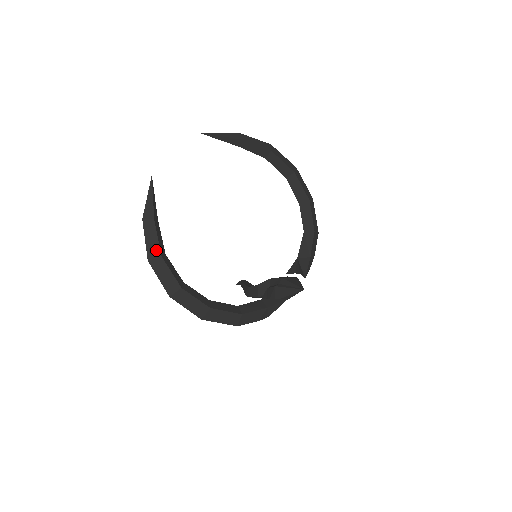
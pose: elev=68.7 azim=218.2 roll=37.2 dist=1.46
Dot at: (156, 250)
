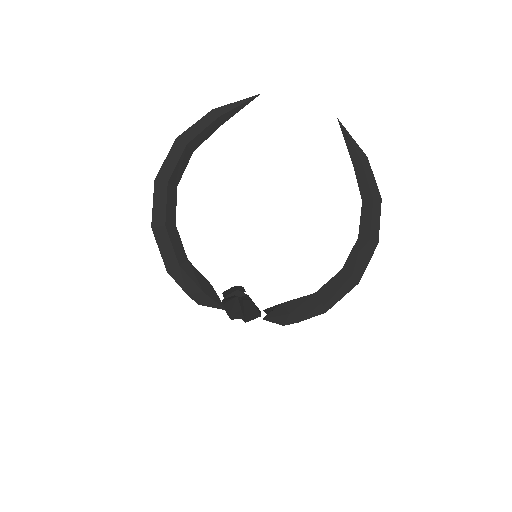
Dot at: (190, 137)
